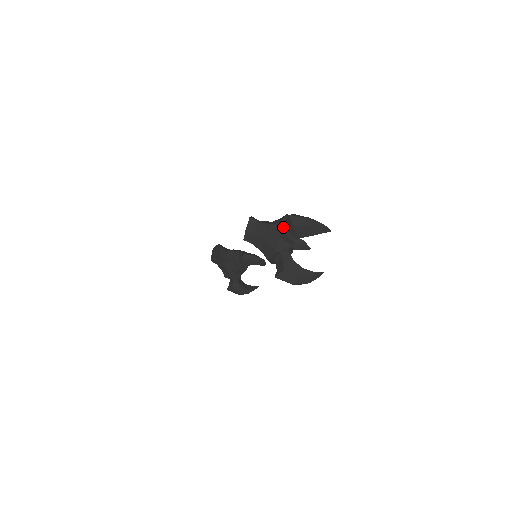
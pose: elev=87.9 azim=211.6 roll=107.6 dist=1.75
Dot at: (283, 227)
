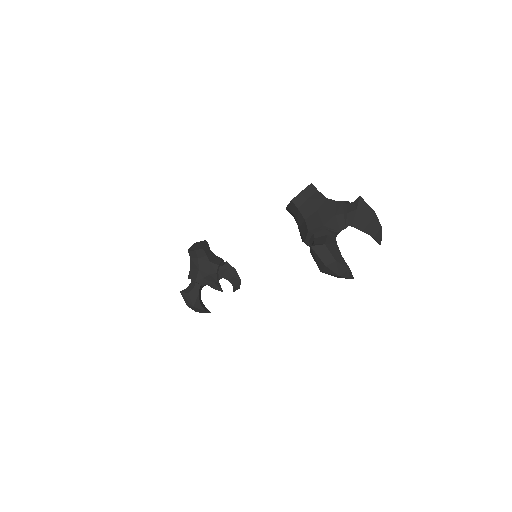
Dot at: (344, 206)
